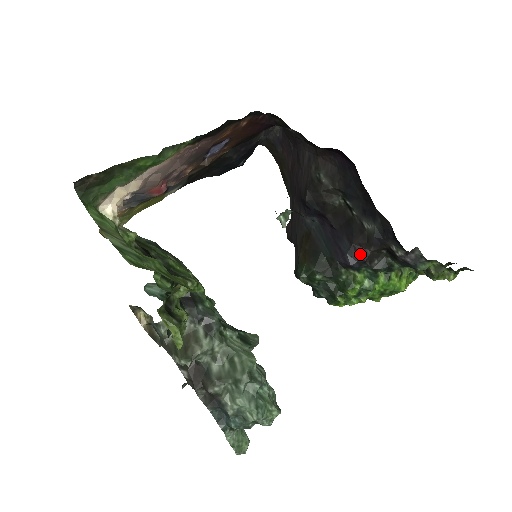
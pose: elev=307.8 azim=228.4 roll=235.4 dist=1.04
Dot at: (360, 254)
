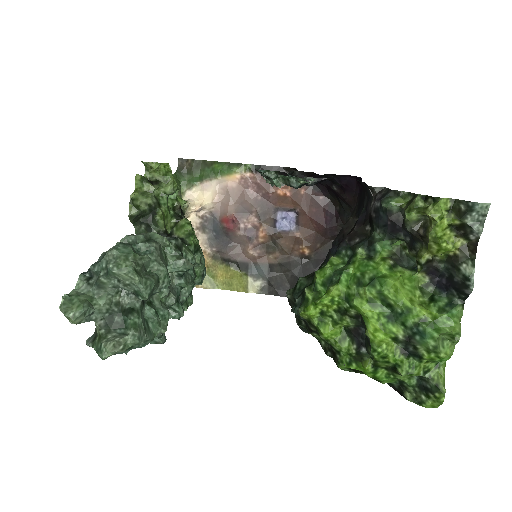
Dot at: occluded
